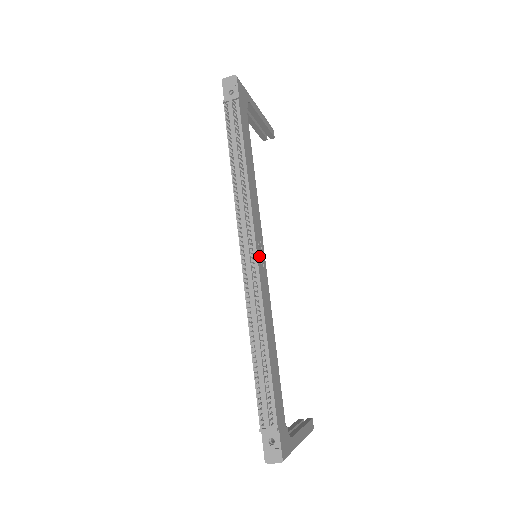
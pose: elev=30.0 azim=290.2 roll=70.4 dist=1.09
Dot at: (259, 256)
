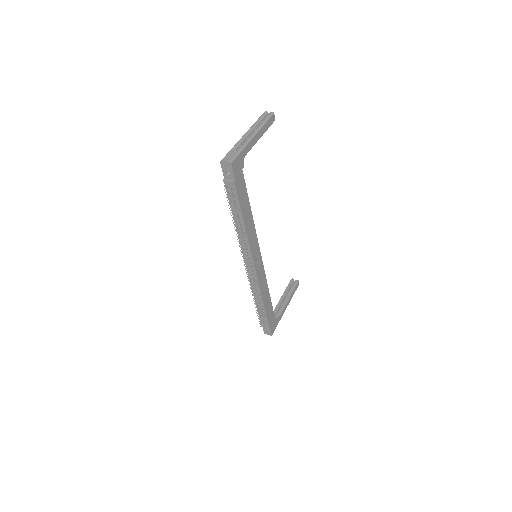
Dot at: (257, 265)
